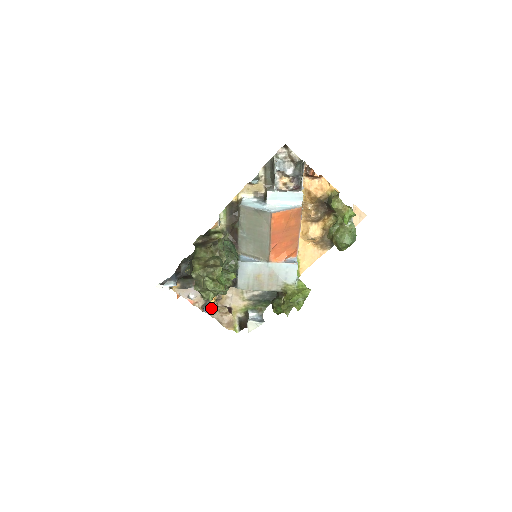
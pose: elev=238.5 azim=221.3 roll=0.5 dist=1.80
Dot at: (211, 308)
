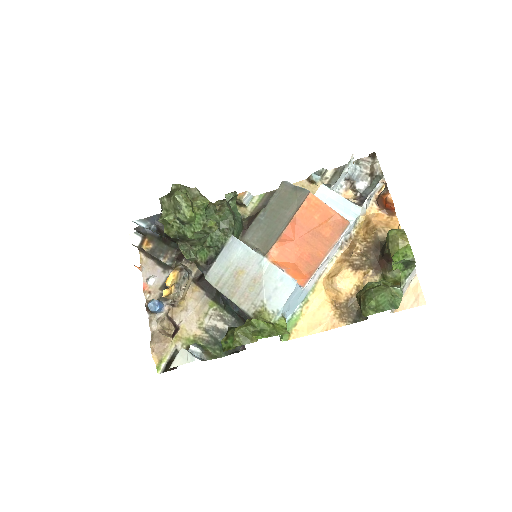
Dot at: (158, 305)
